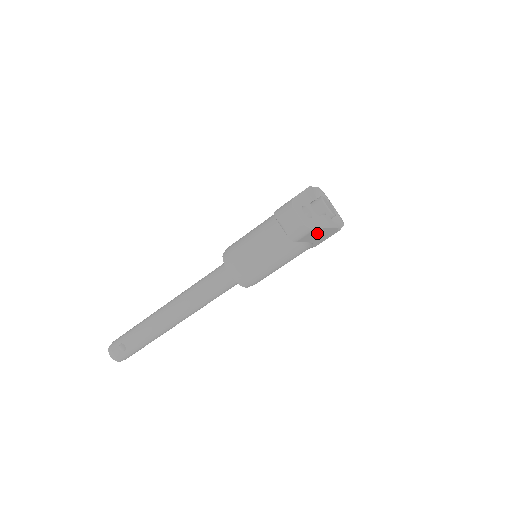
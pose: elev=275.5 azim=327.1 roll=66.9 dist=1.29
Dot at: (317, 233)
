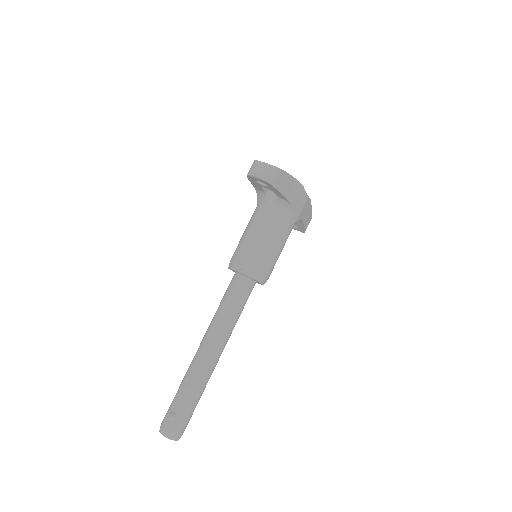
Dot at: (287, 182)
